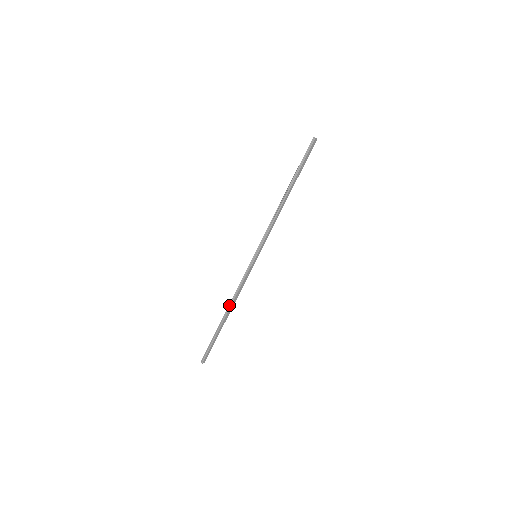
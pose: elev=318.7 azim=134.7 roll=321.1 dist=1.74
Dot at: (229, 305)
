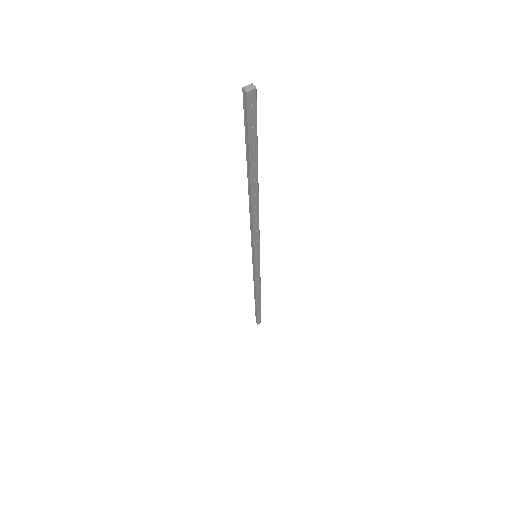
Dot at: (254, 292)
